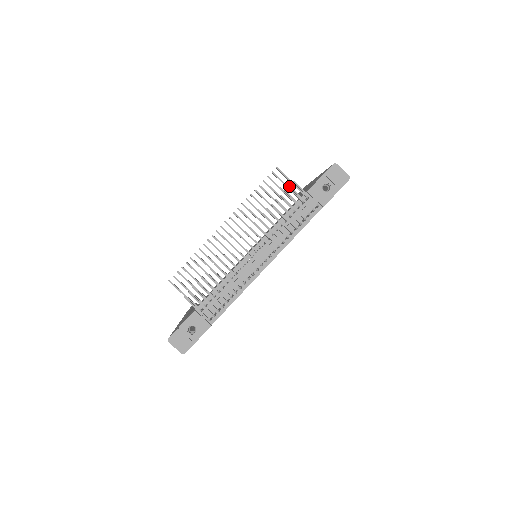
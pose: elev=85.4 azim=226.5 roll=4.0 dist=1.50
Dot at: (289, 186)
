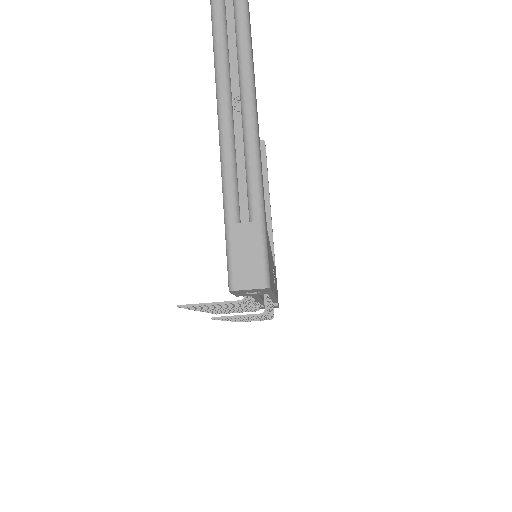
Dot at: occluded
